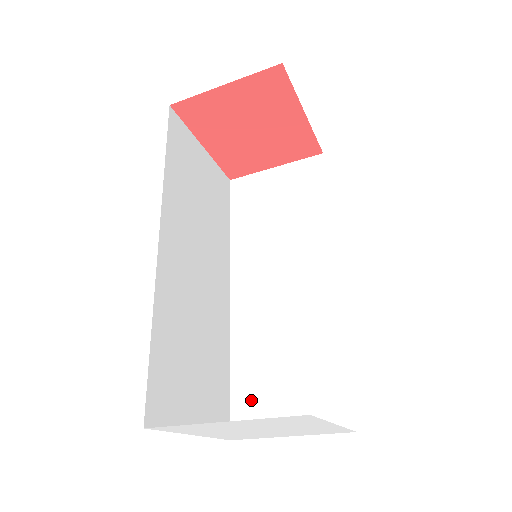
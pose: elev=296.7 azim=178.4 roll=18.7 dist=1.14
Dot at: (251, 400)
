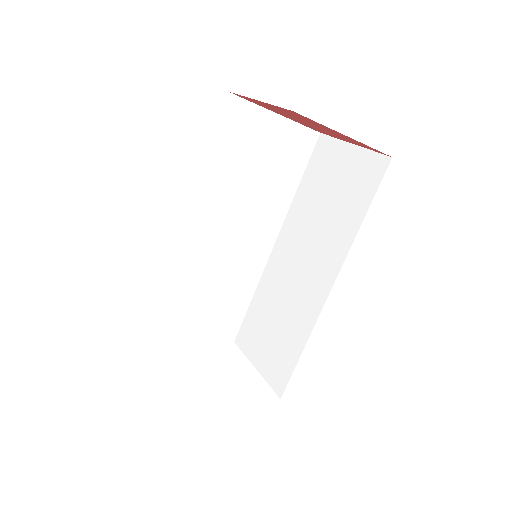
Dot at: (251, 329)
